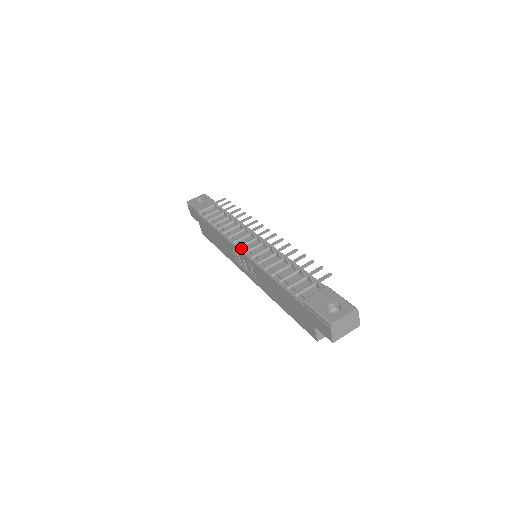
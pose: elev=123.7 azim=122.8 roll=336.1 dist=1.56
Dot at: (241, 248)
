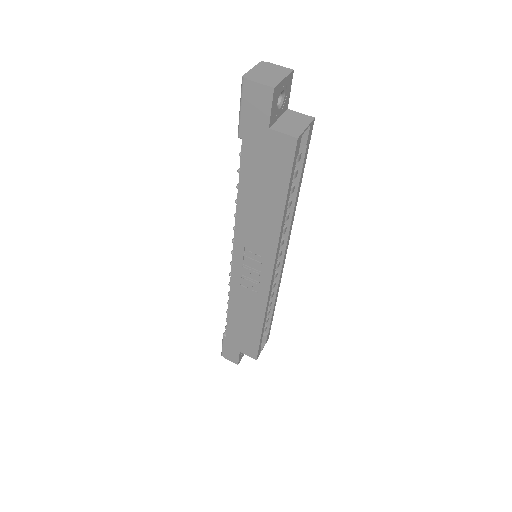
Dot at: (233, 262)
